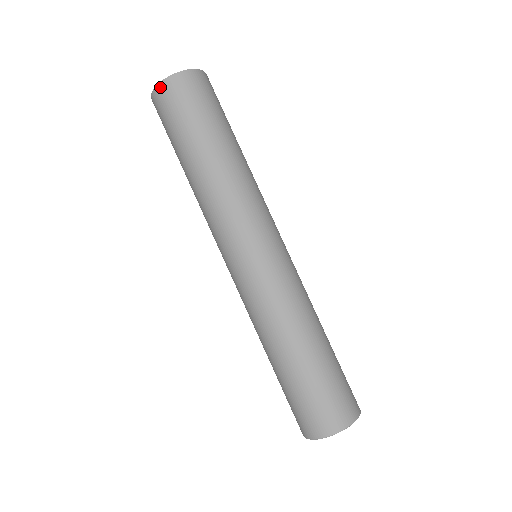
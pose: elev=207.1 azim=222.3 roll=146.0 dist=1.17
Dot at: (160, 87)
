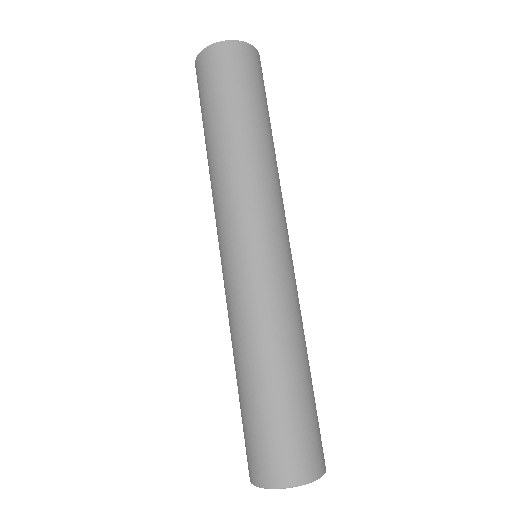
Dot at: (195, 66)
